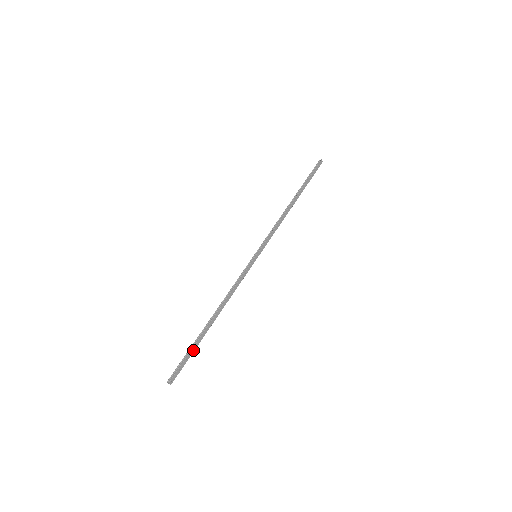
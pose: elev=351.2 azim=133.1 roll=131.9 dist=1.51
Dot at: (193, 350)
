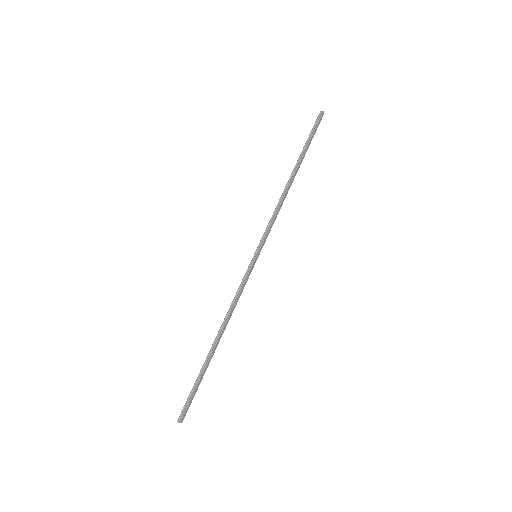
Dot at: (200, 381)
